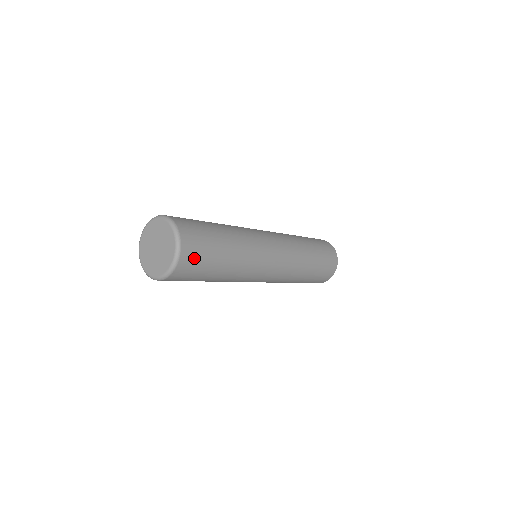
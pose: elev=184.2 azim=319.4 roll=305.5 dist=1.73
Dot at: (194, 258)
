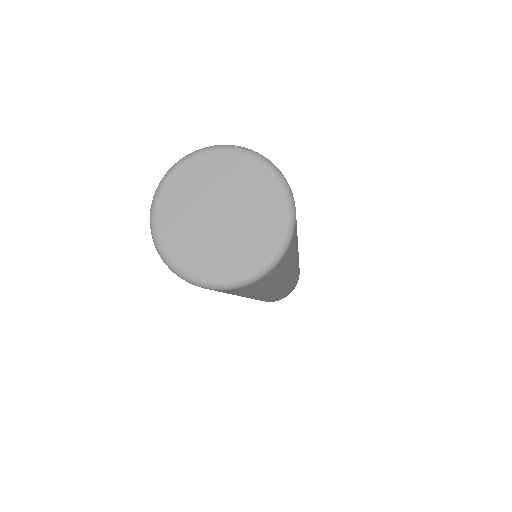
Dot at: occluded
